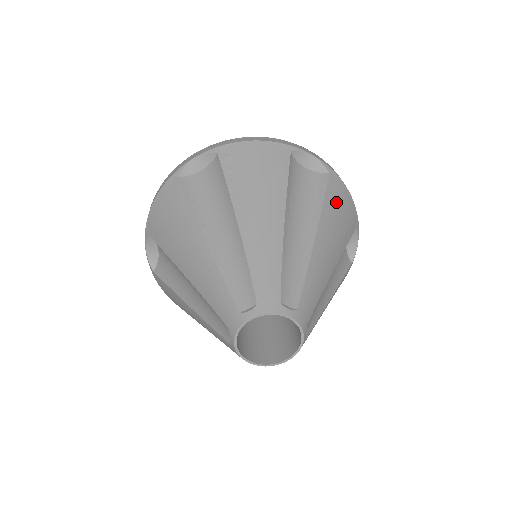
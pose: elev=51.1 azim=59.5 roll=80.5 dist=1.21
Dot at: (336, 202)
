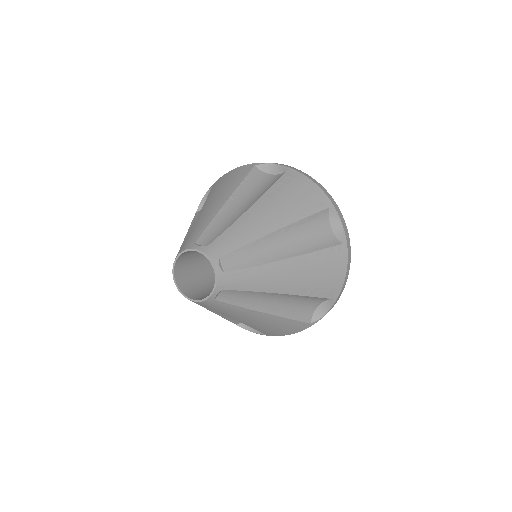
Dot at: (327, 262)
